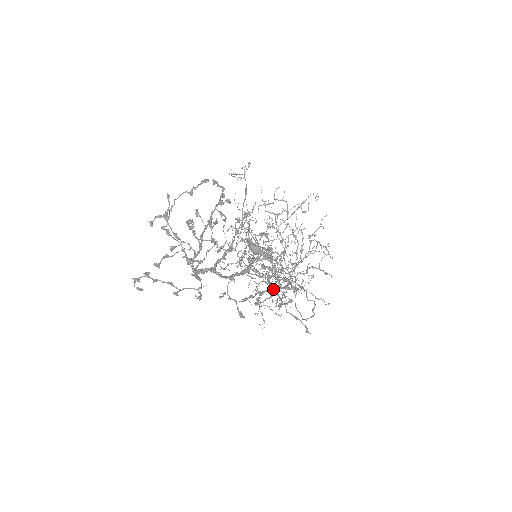
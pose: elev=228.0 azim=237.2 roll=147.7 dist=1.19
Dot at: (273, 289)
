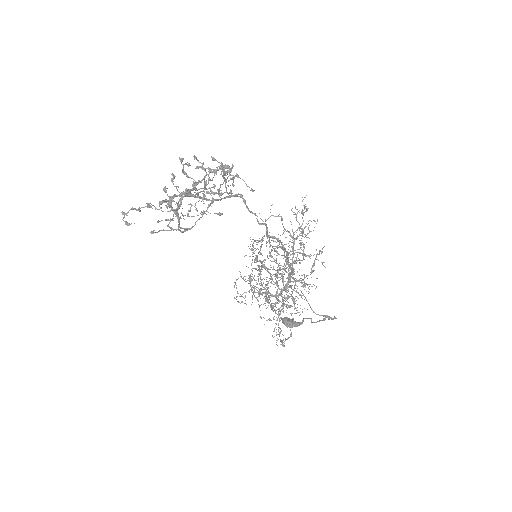
Dot at: (219, 166)
